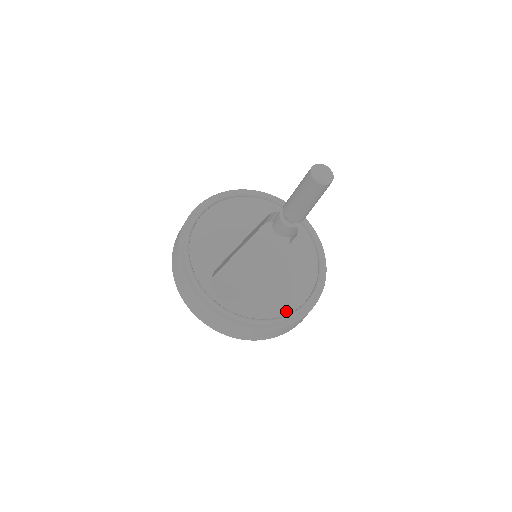
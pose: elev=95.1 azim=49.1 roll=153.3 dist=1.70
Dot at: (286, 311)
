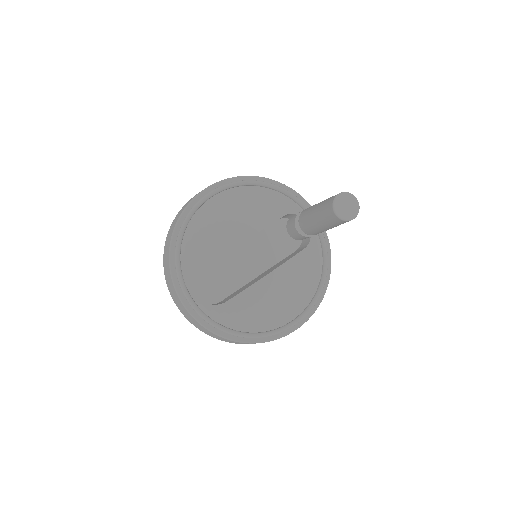
Dot at: (265, 328)
